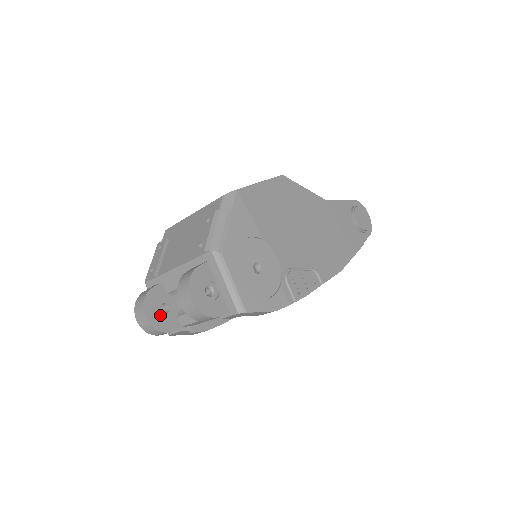
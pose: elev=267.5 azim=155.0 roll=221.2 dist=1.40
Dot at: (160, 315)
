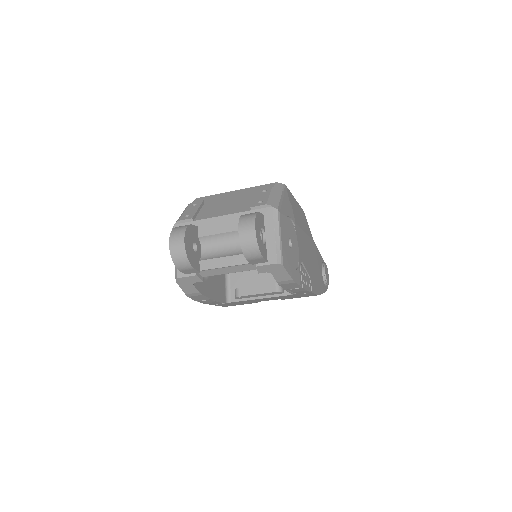
Dot at: (191, 249)
